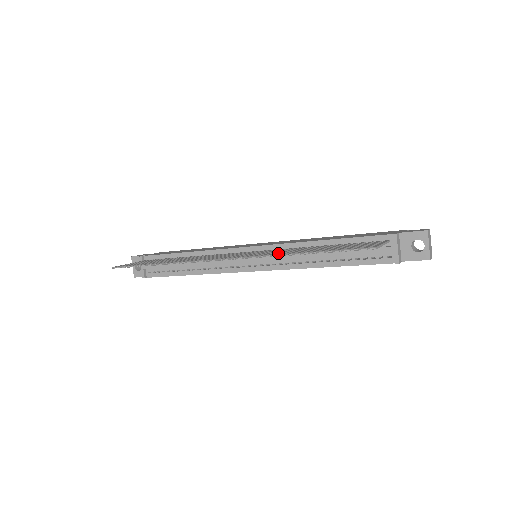
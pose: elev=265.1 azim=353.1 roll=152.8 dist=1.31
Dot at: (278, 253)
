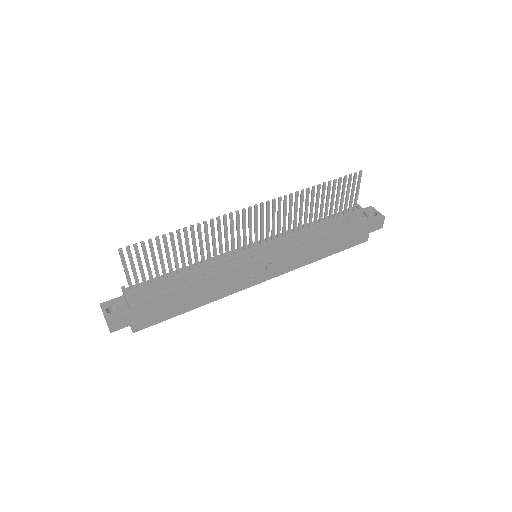
Dot at: (295, 199)
